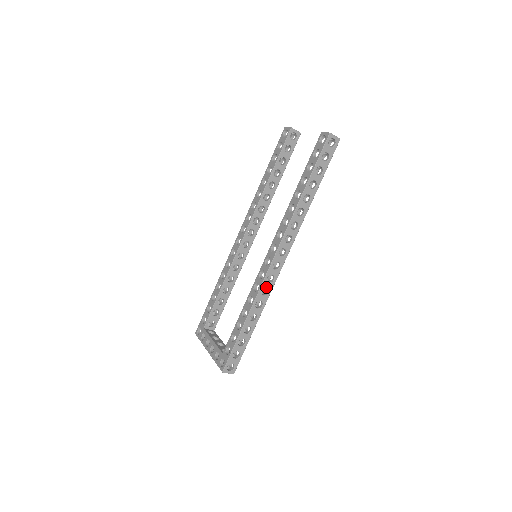
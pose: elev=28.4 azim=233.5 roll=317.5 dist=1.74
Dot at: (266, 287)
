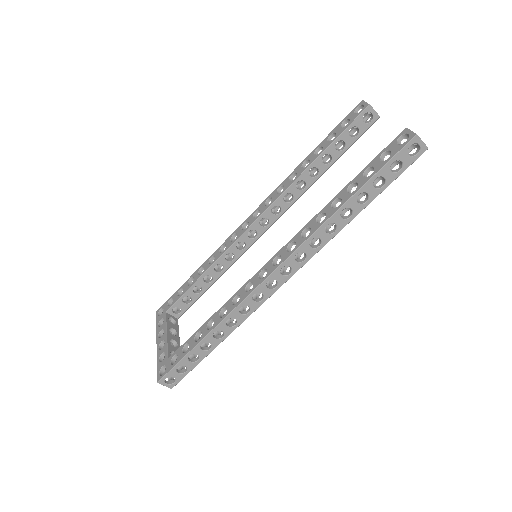
Dot at: (248, 305)
